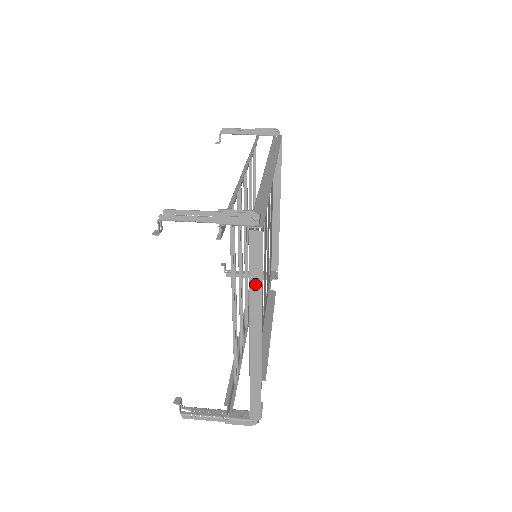
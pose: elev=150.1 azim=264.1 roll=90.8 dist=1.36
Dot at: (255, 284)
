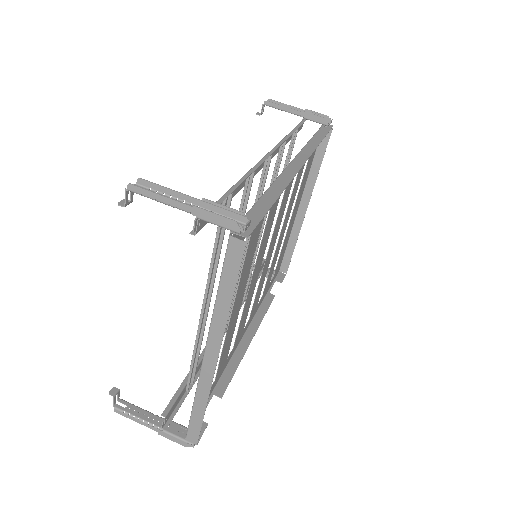
Dot at: (223, 300)
